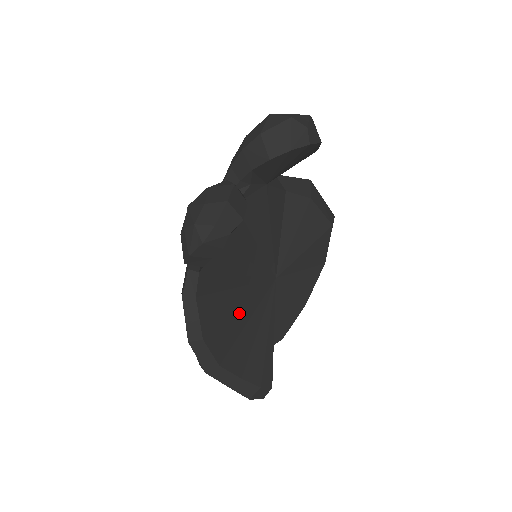
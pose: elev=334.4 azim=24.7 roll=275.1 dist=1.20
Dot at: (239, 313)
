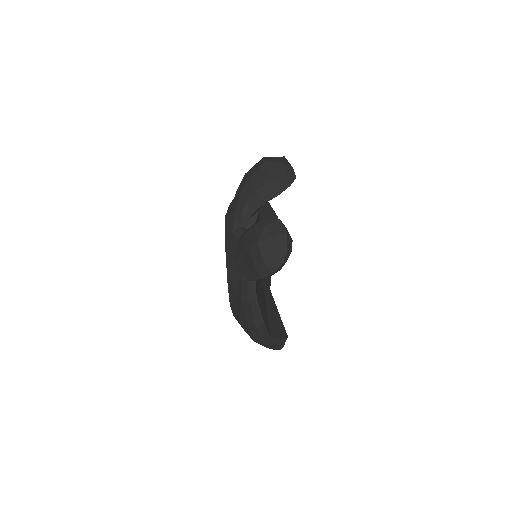
Dot at: (263, 298)
